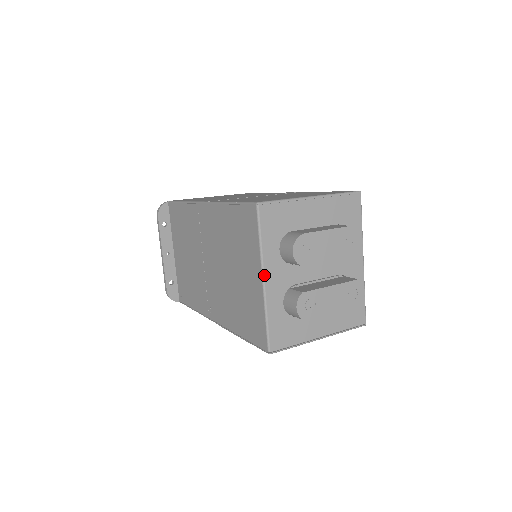
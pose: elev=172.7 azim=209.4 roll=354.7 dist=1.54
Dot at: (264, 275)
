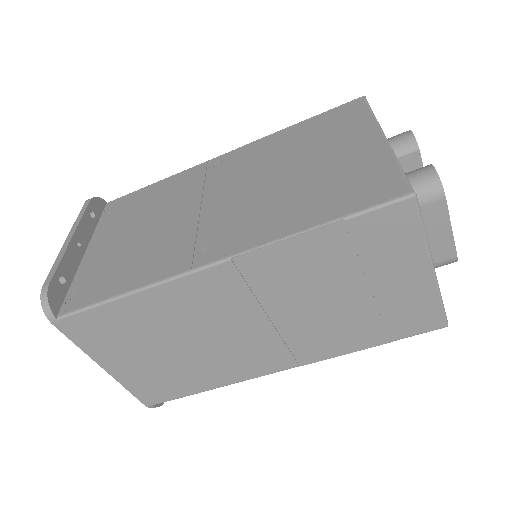
Dot at: occluded
